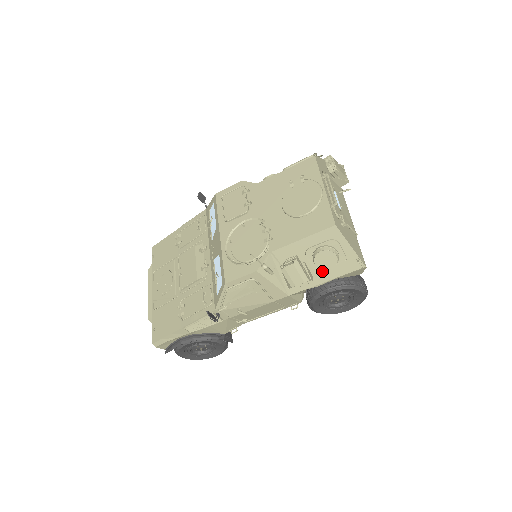
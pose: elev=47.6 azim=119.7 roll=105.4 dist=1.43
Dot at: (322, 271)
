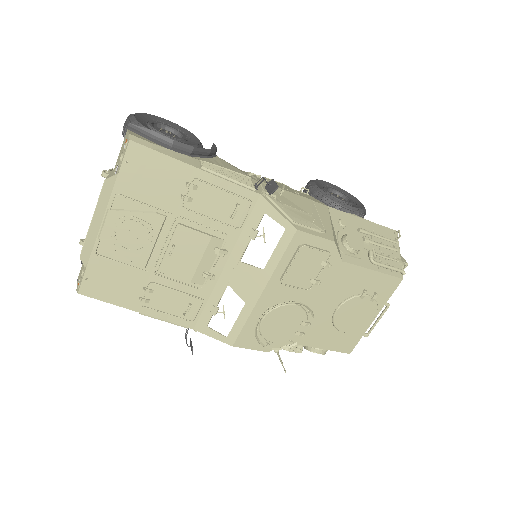
Dot at: occluded
